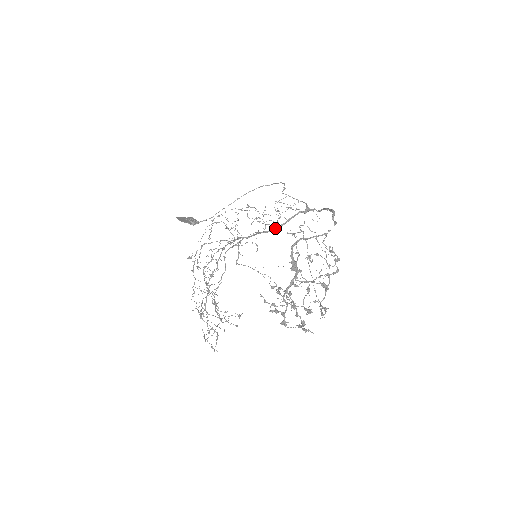
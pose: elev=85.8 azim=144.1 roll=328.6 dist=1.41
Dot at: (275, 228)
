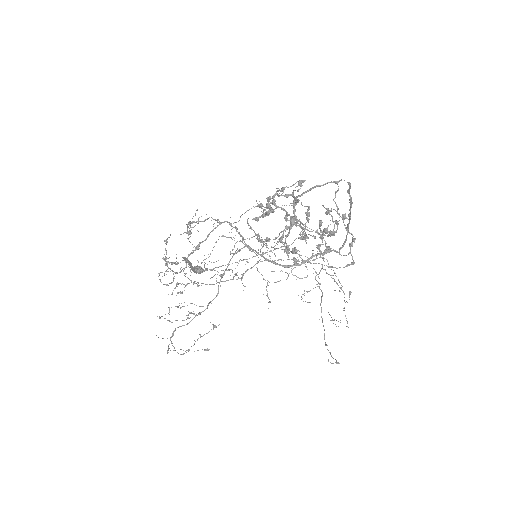
Dot at: (286, 265)
